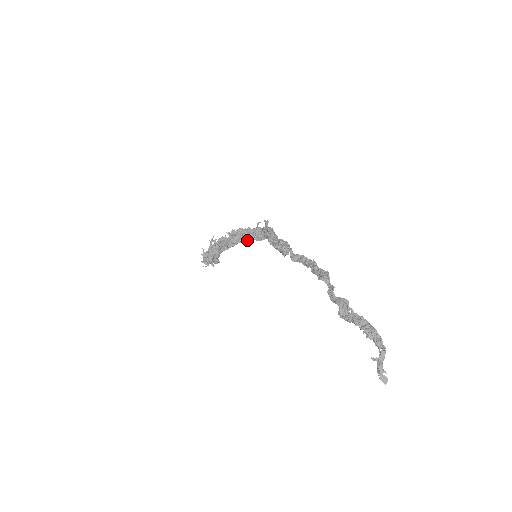
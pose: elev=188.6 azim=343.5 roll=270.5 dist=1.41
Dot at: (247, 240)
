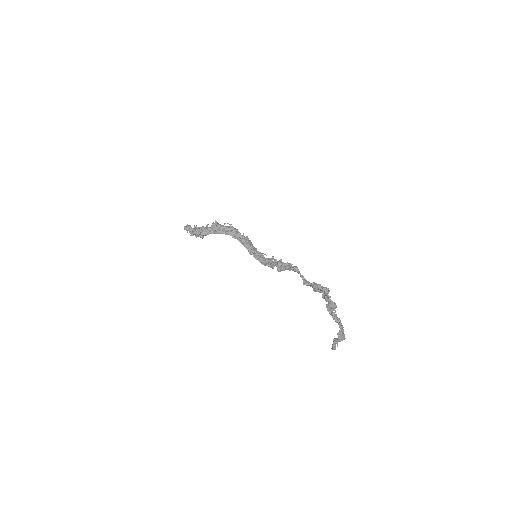
Dot at: (249, 250)
